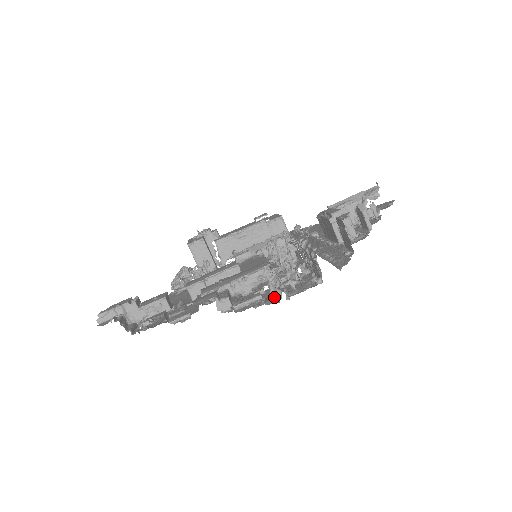
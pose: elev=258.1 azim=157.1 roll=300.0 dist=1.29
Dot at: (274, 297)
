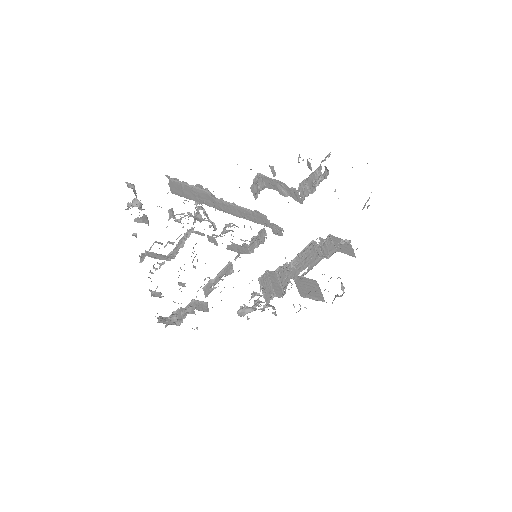
Dot at: occluded
